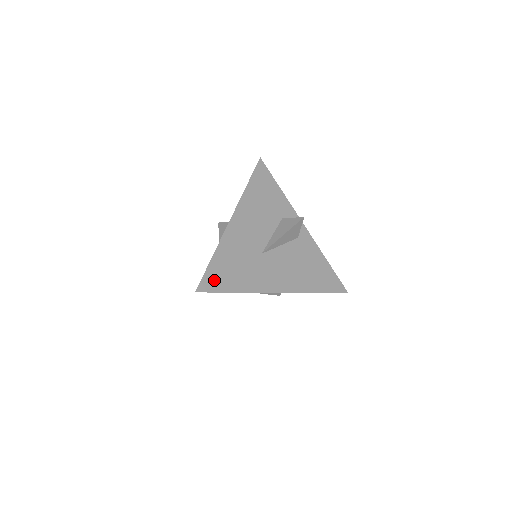
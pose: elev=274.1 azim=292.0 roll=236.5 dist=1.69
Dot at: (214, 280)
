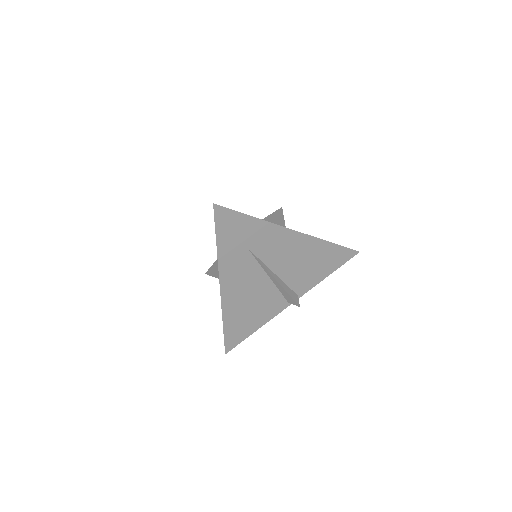
Dot at: occluded
